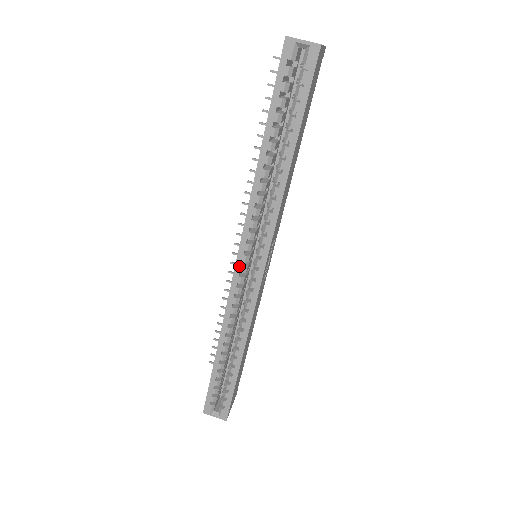
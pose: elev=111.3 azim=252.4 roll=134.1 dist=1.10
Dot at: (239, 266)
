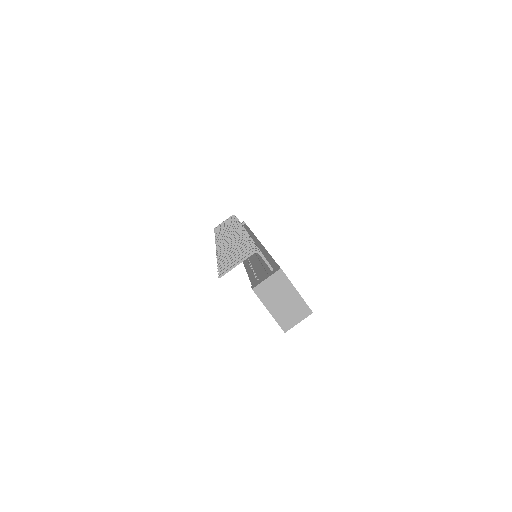
Dot at: occluded
